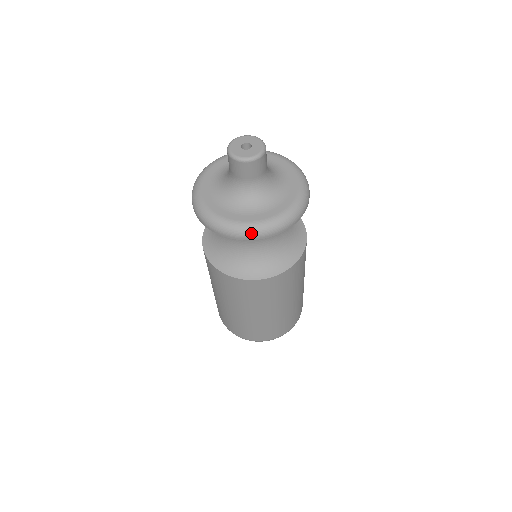
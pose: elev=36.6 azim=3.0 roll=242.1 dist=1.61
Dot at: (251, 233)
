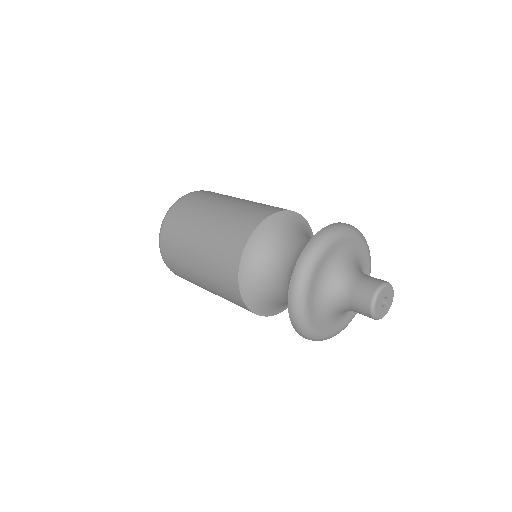
Dot at: occluded
